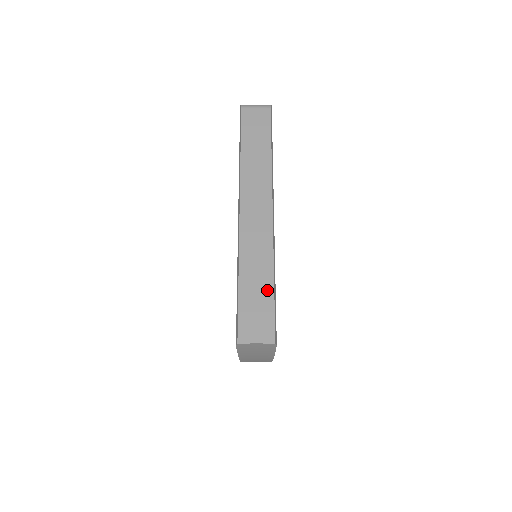
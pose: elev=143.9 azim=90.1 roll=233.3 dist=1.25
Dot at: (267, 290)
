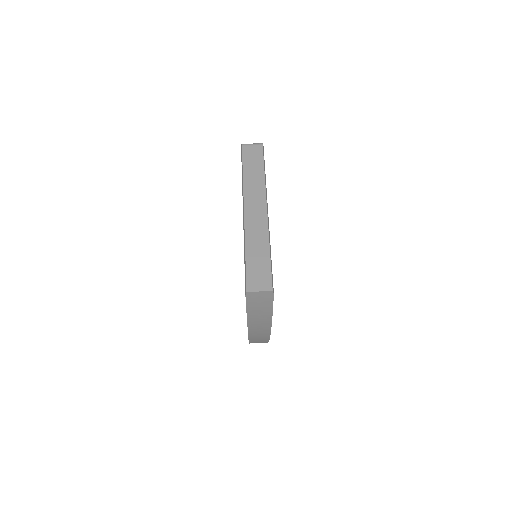
Dot at: (265, 258)
